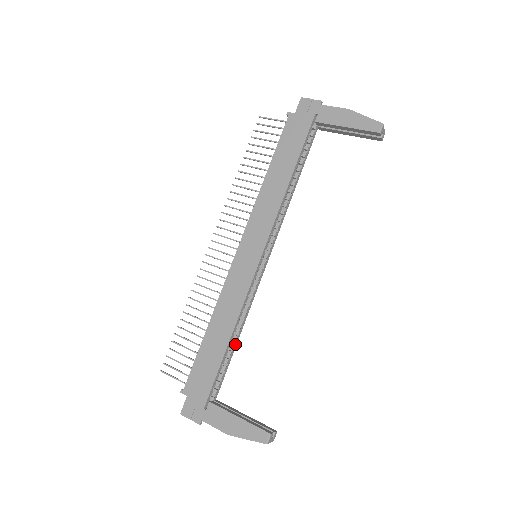
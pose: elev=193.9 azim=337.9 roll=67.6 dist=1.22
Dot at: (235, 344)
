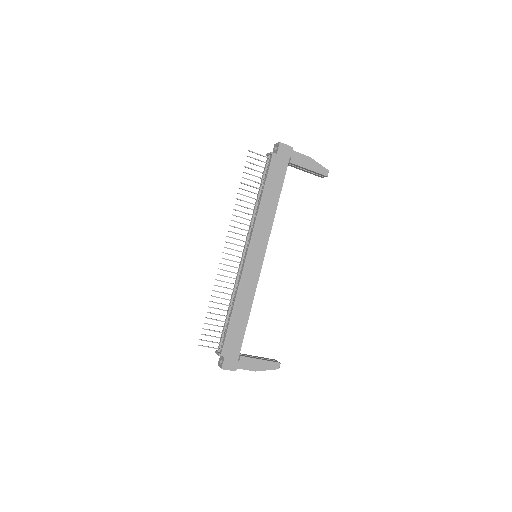
Dot at: occluded
